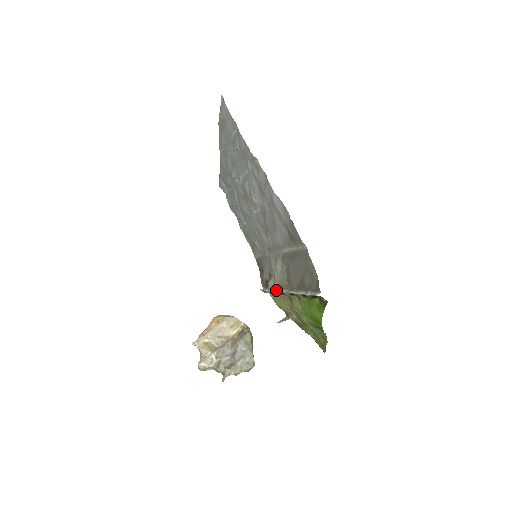
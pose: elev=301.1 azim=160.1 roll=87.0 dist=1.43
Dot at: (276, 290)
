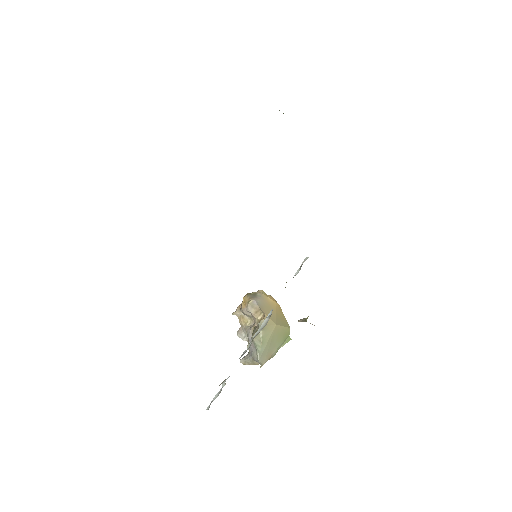
Dot at: occluded
